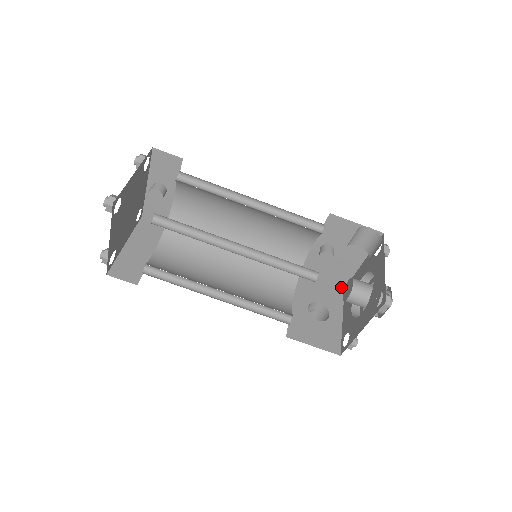
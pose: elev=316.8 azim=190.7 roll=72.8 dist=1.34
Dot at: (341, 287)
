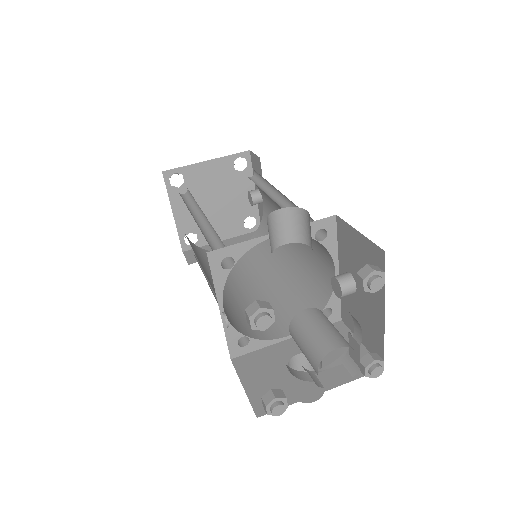
Dot at: occluded
